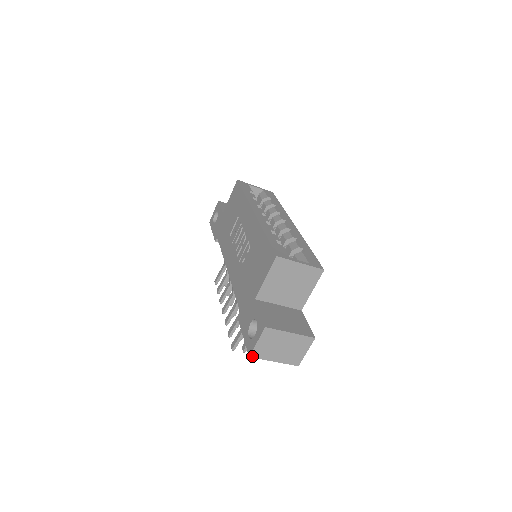
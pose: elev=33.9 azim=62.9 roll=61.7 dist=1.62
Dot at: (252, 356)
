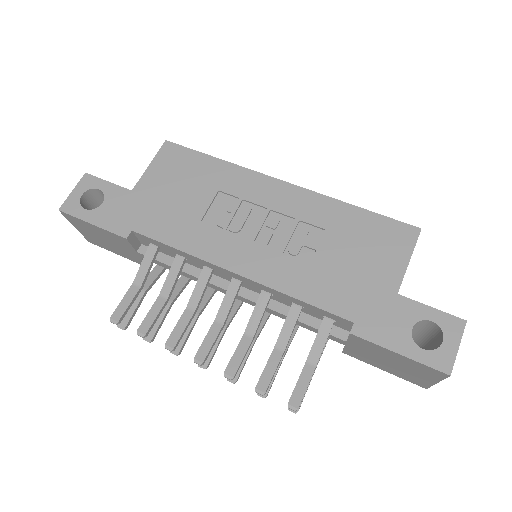
Dot at: (450, 374)
